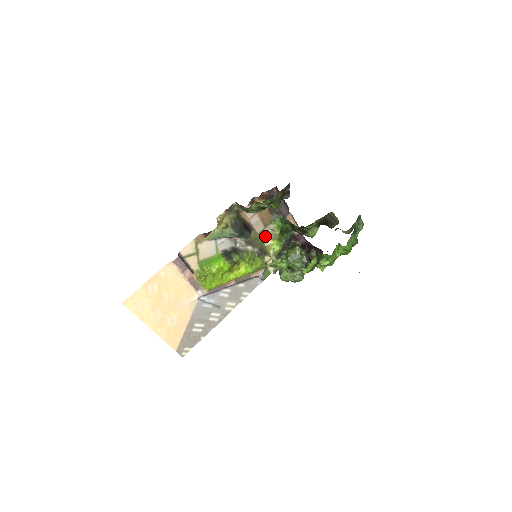
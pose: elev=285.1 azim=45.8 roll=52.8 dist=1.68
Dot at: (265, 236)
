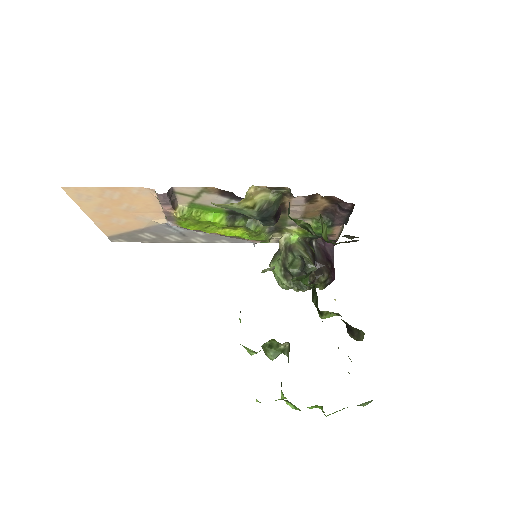
Dot at: (294, 222)
